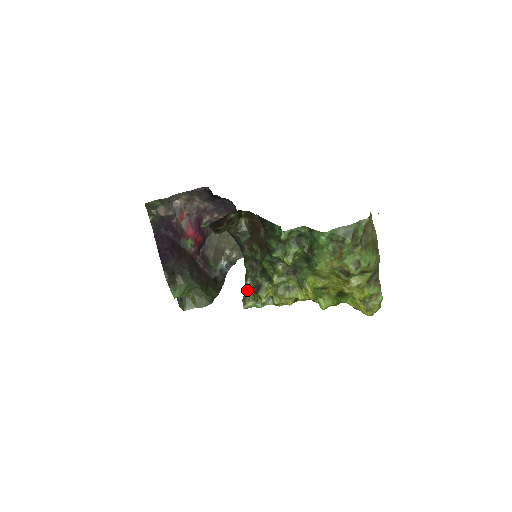
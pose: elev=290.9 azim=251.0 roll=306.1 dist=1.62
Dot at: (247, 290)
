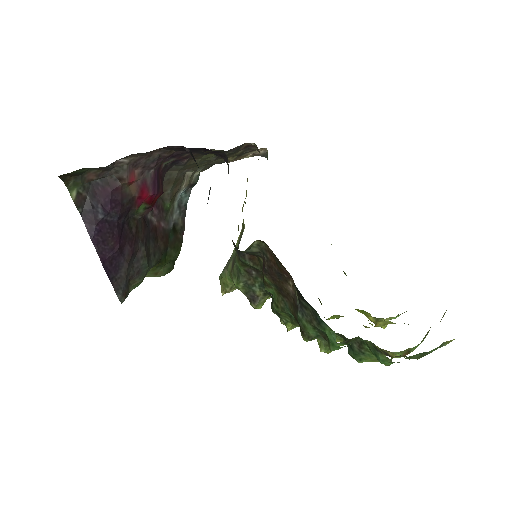
Dot at: (232, 281)
